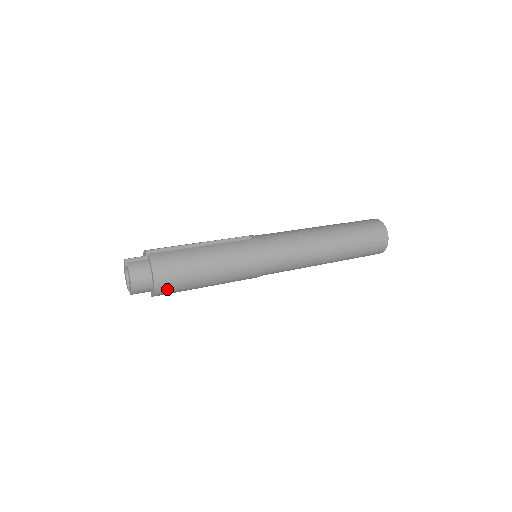
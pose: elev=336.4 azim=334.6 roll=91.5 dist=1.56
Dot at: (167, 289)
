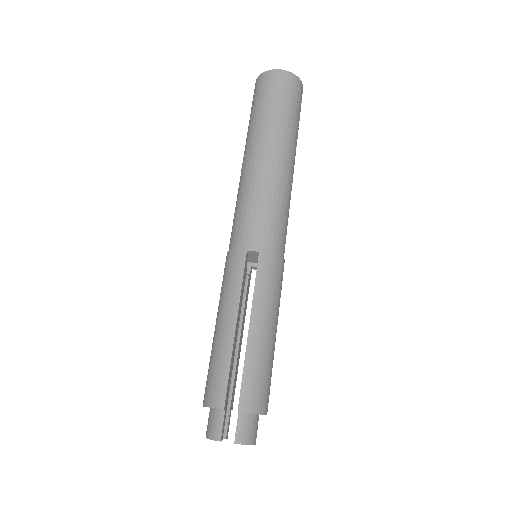
Dot at: occluded
